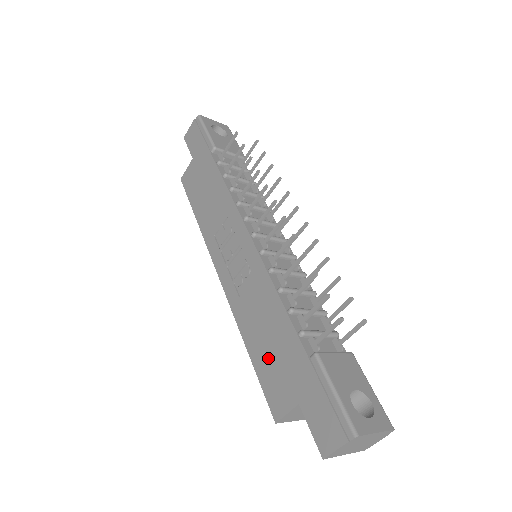
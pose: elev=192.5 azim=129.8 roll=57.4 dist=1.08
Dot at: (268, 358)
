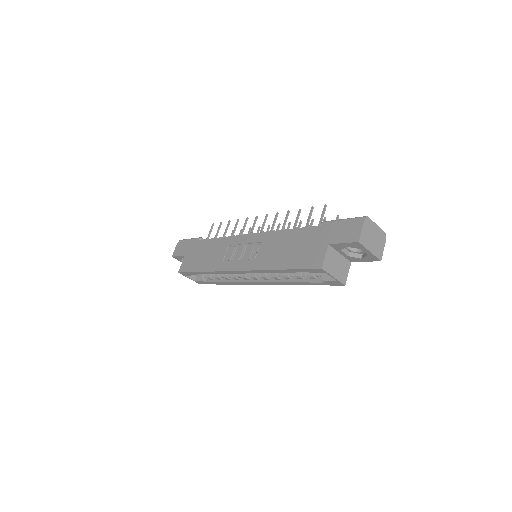
Dot at: (296, 254)
